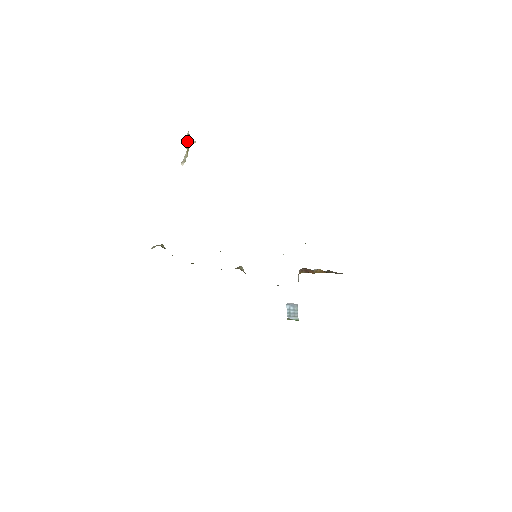
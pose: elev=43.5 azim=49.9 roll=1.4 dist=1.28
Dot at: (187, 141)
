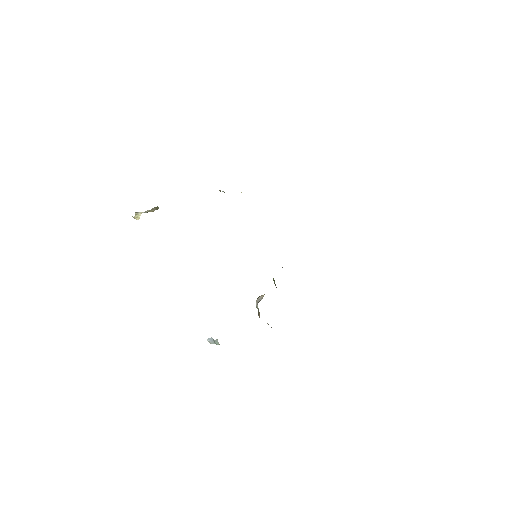
Dot at: occluded
